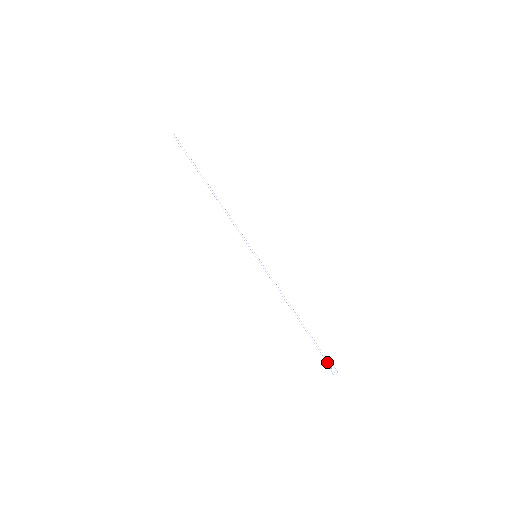
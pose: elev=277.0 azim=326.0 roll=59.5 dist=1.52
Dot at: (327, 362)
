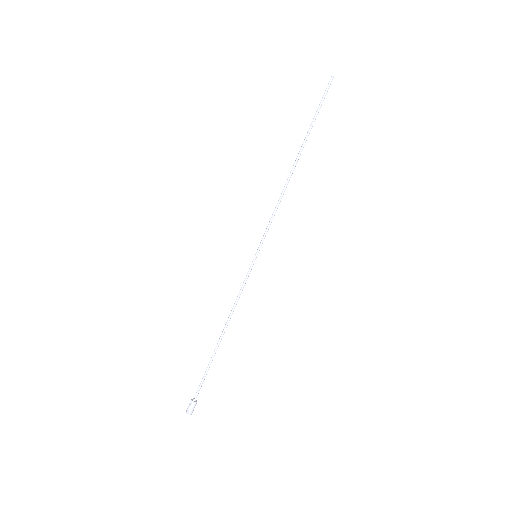
Dot at: (194, 397)
